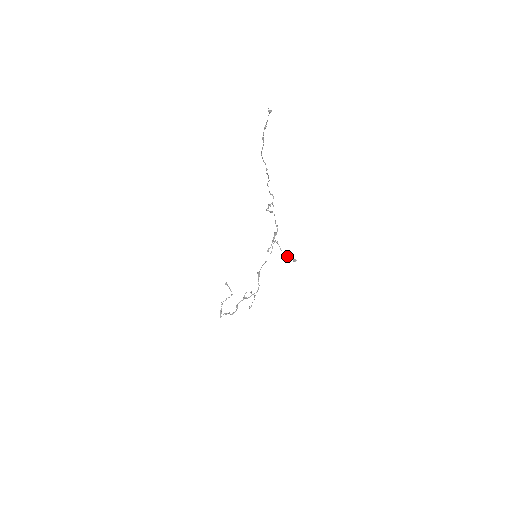
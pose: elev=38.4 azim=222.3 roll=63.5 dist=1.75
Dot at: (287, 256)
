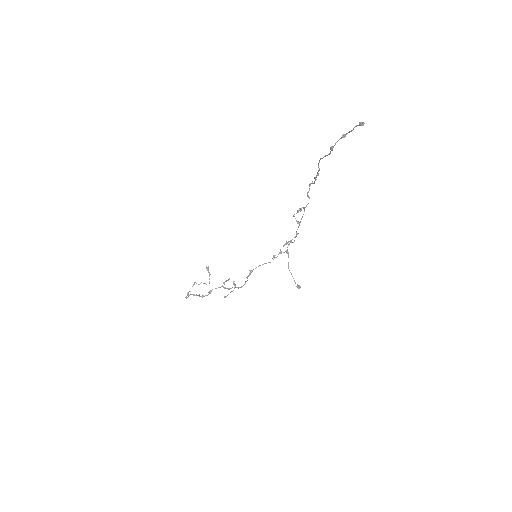
Dot at: occluded
